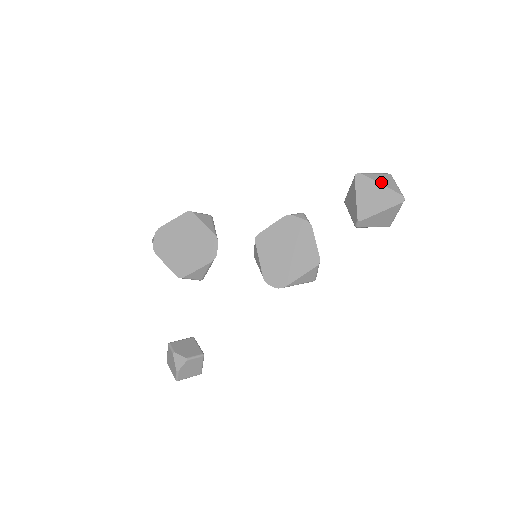
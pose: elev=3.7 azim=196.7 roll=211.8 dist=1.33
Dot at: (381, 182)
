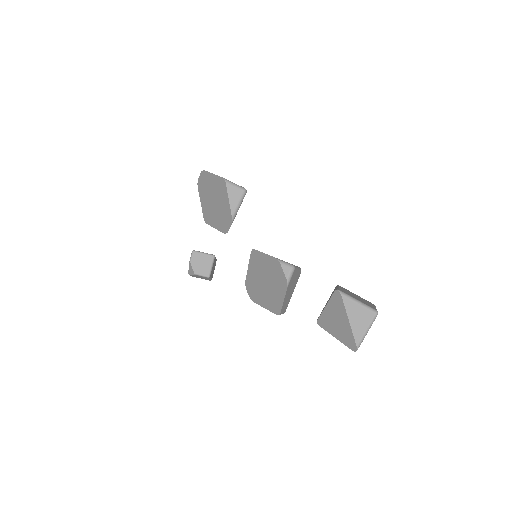
Dot at: (351, 318)
